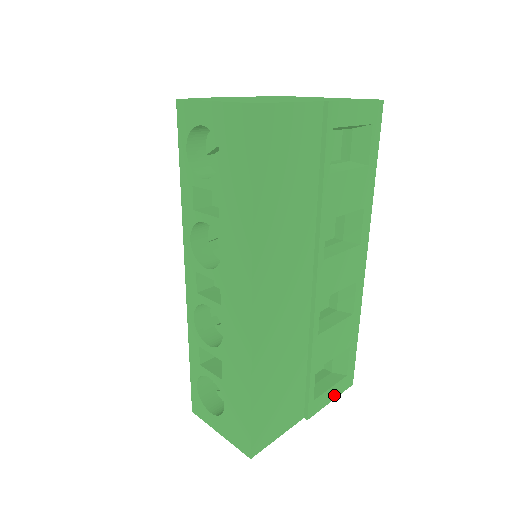
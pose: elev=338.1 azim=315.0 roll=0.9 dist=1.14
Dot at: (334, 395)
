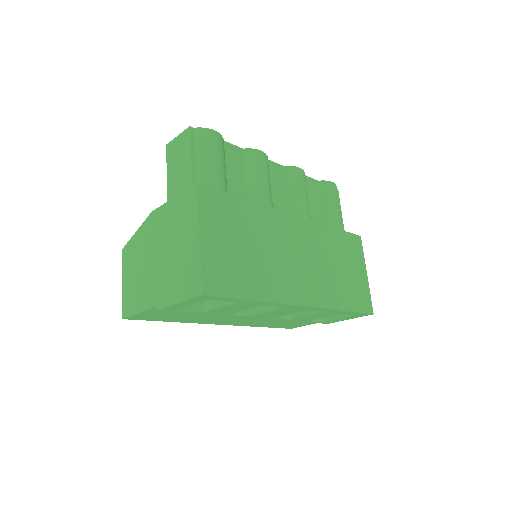
Dot at: (350, 318)
